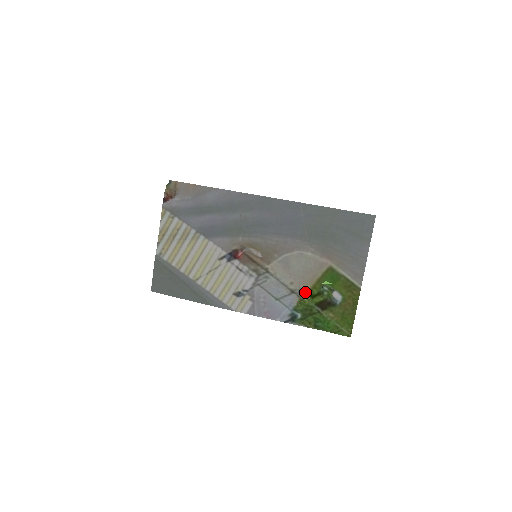
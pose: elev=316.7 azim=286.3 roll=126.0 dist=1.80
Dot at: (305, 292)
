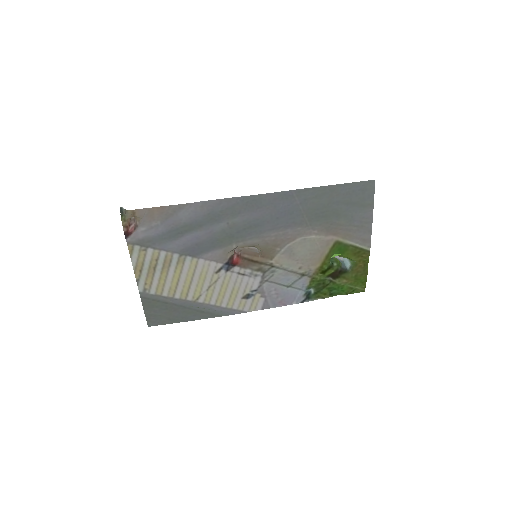
Dot at: (315, 271)
